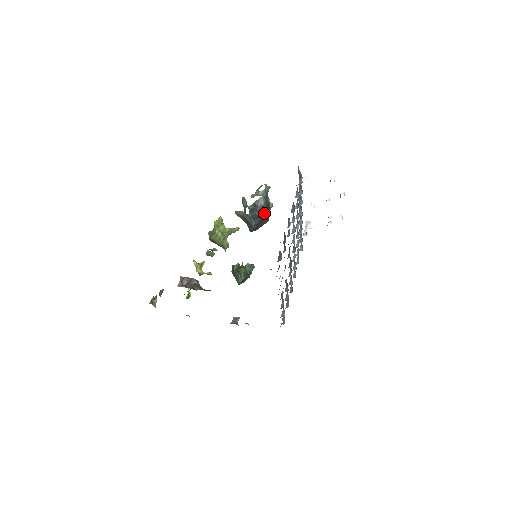
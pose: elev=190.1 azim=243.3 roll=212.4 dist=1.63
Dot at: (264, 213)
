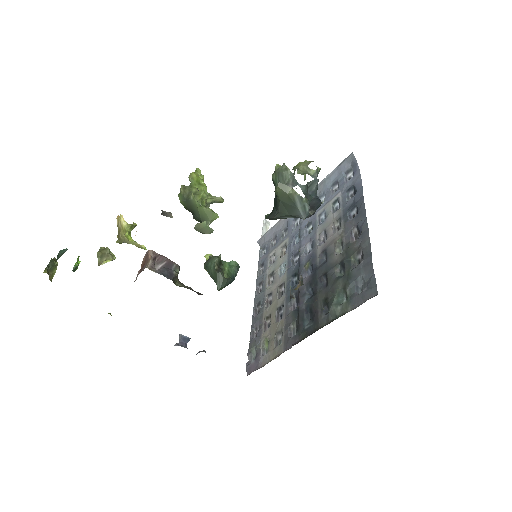
Dot at: (318, 206)
